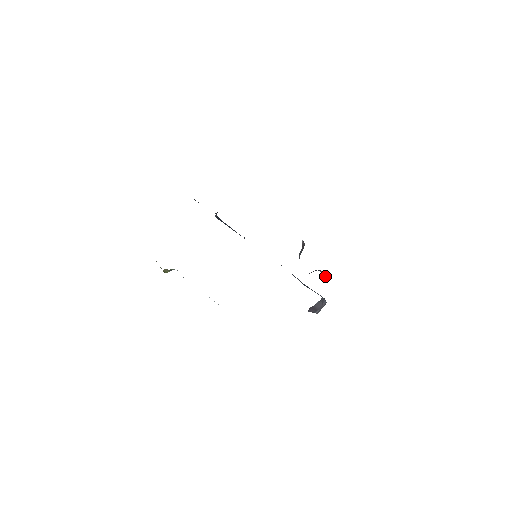
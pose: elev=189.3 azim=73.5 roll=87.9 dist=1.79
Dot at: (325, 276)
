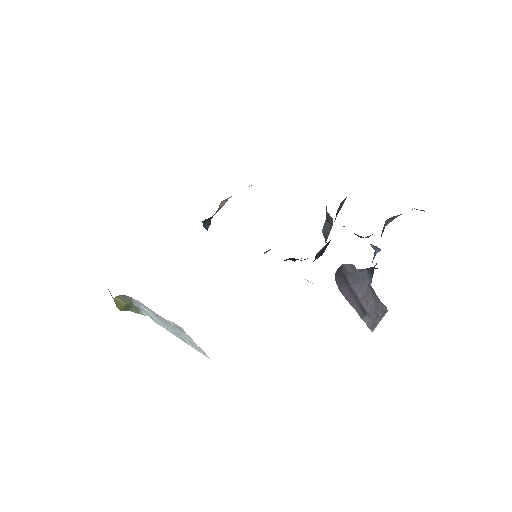
Dot at: (371, 246)
